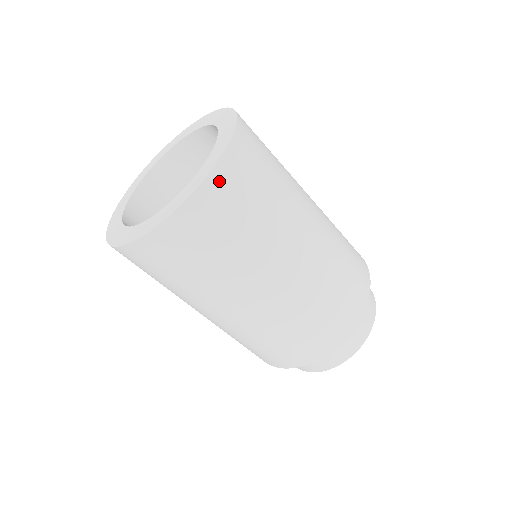
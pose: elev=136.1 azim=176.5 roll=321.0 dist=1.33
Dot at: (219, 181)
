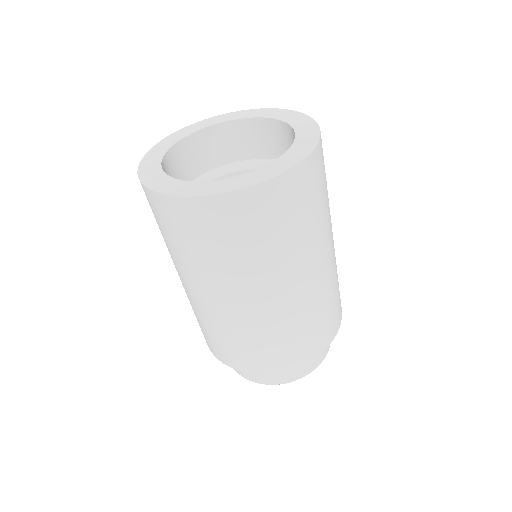
Dot at: (218, 206)
